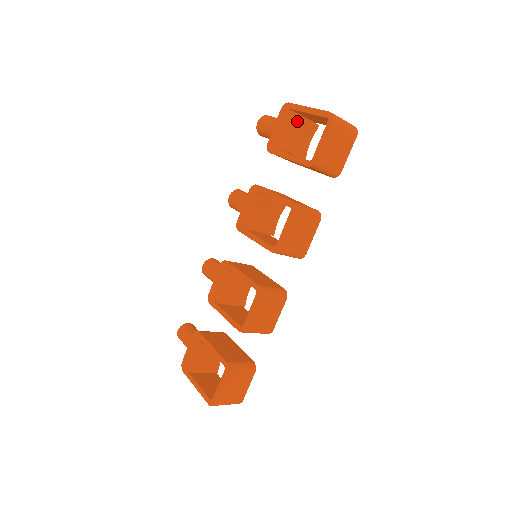
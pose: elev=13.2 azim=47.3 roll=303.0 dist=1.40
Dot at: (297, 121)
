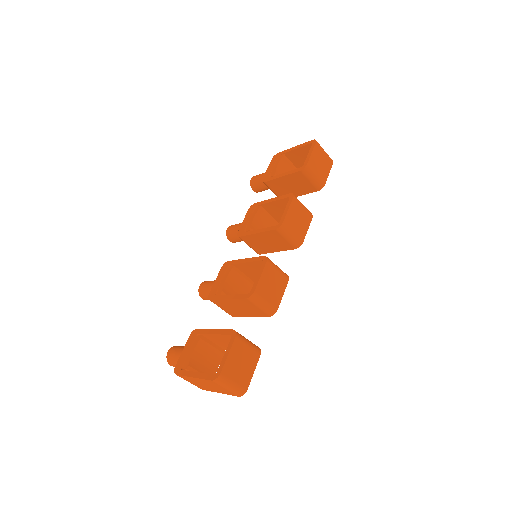
Dot at: (286, 162)
